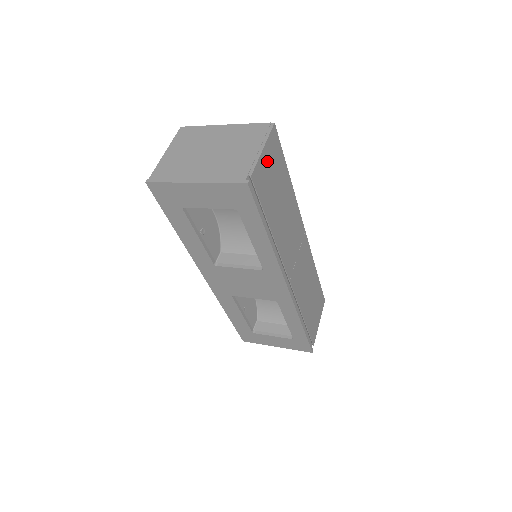
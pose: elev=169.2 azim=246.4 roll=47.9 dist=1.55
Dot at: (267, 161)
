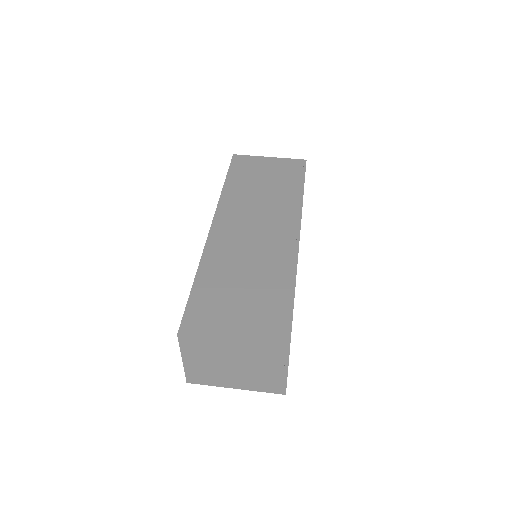
Dot at: occluded
